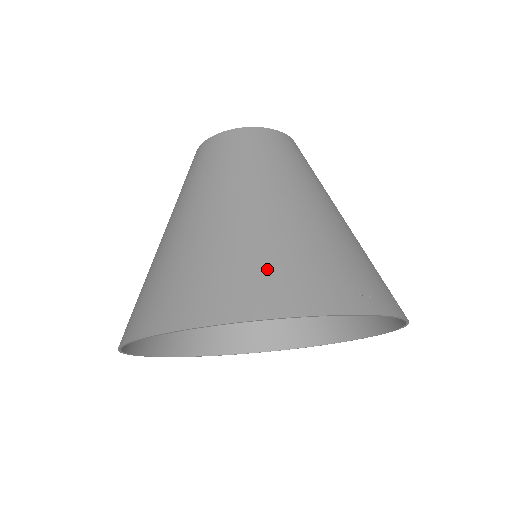
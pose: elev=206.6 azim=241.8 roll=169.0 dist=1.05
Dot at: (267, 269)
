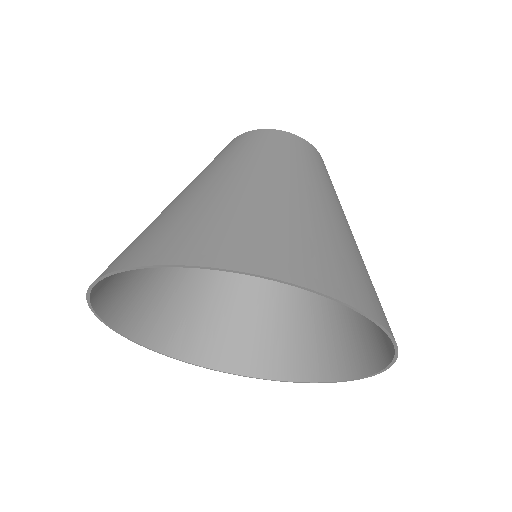
Dot at: (352, 269)
